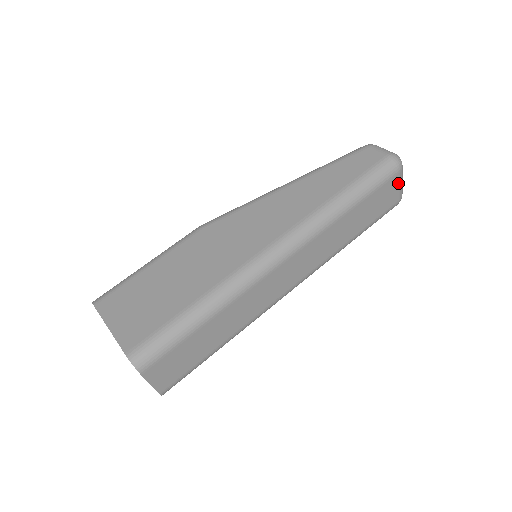
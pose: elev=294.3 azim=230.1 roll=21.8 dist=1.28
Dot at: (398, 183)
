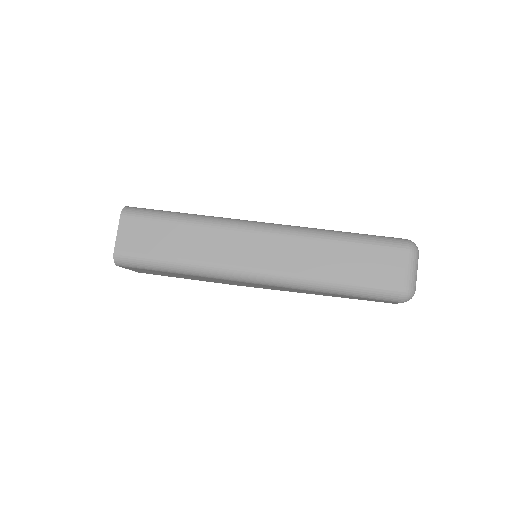
Dot at: (405, 263)
